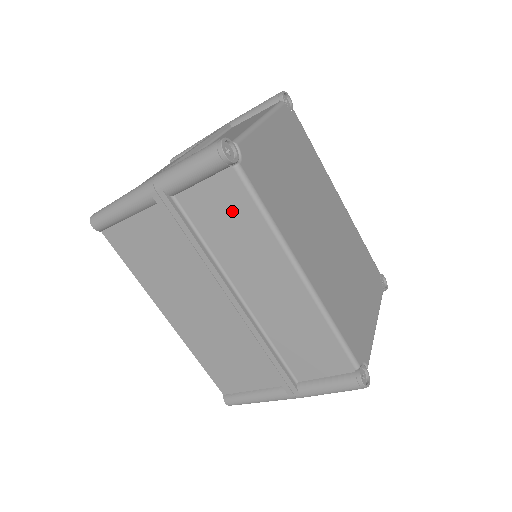
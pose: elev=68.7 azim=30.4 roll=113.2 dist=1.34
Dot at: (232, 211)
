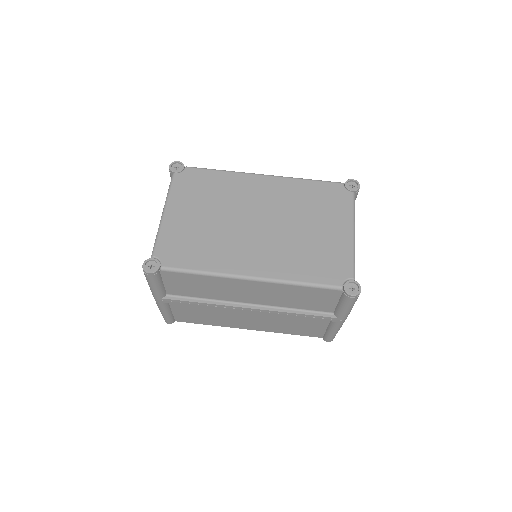
Dot at: (188, 282)
